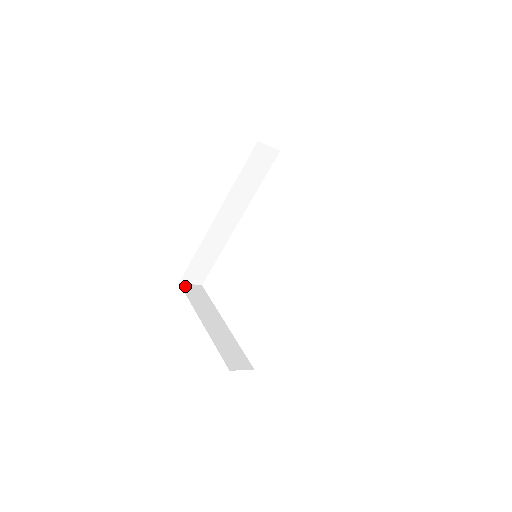
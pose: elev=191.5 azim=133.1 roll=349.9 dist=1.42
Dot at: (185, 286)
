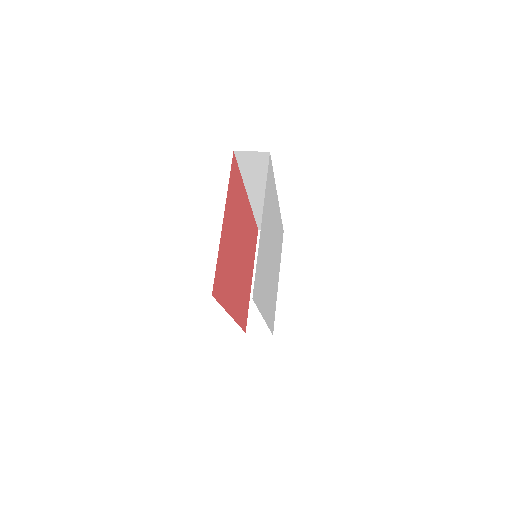
Dot at: occluded
